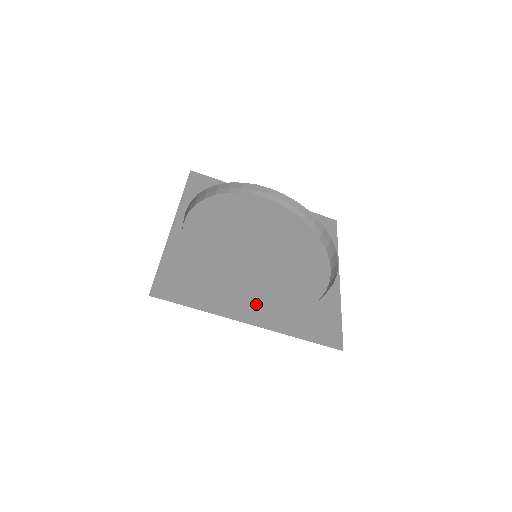
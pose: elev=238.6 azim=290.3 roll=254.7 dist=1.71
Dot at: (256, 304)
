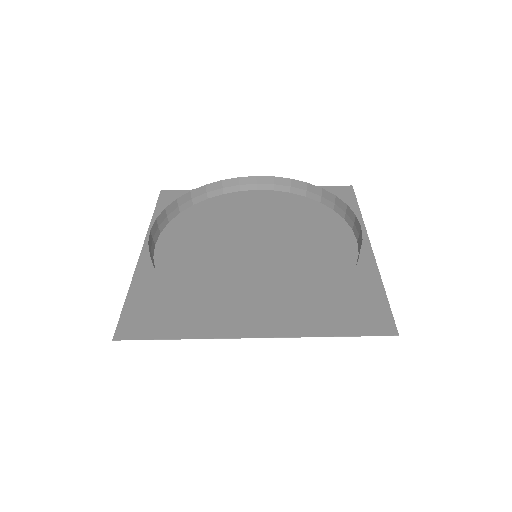
Dot at: (259, 310)
